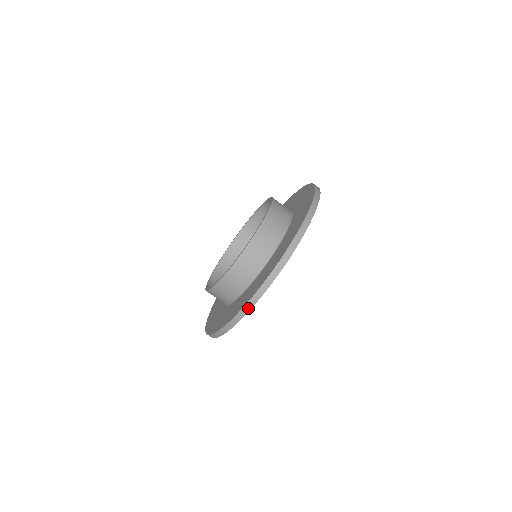
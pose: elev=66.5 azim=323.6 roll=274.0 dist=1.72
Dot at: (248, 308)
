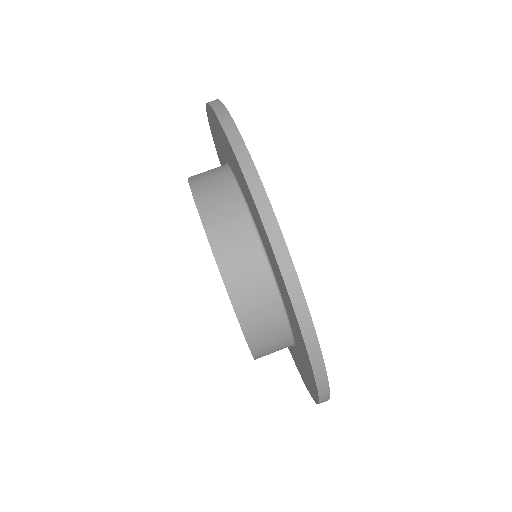
Dot at: (324, 389)
